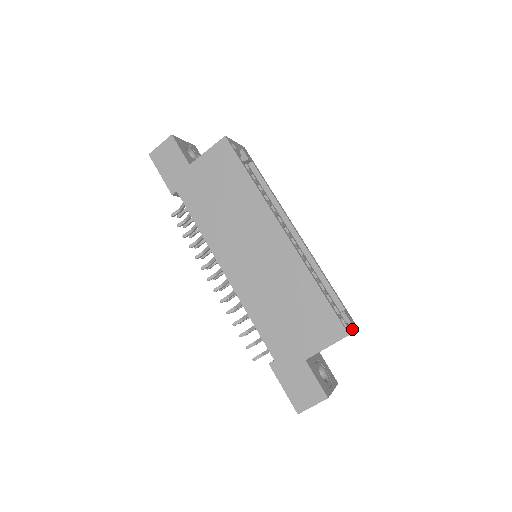
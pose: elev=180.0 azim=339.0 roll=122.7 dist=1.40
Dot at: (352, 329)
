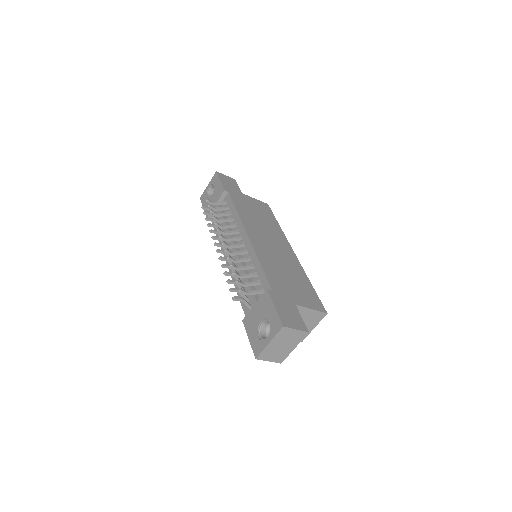
Dot at: (314, 326)
